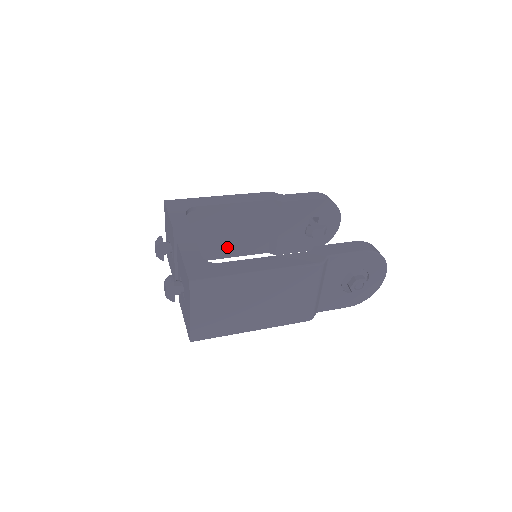
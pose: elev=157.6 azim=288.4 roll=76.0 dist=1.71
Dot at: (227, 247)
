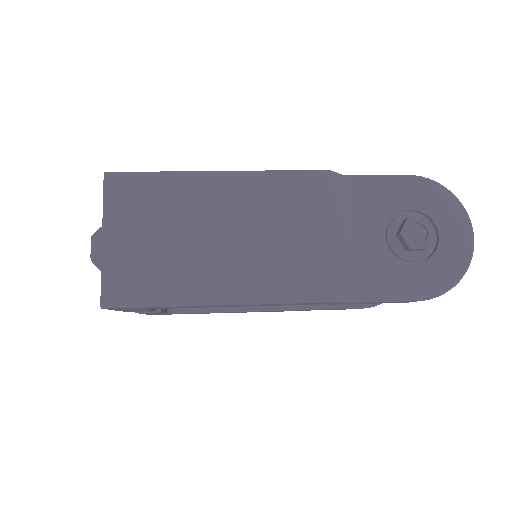
Dot at: occluded
